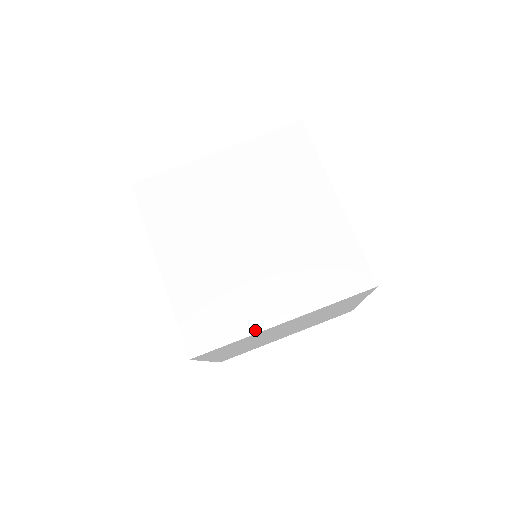
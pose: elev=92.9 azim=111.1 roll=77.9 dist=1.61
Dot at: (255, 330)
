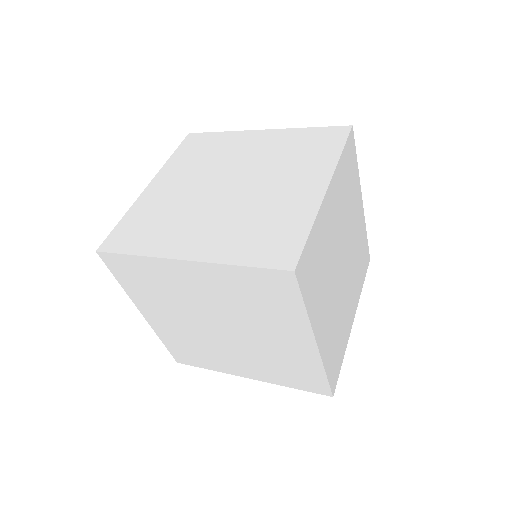
Dot at: (315, 209)
